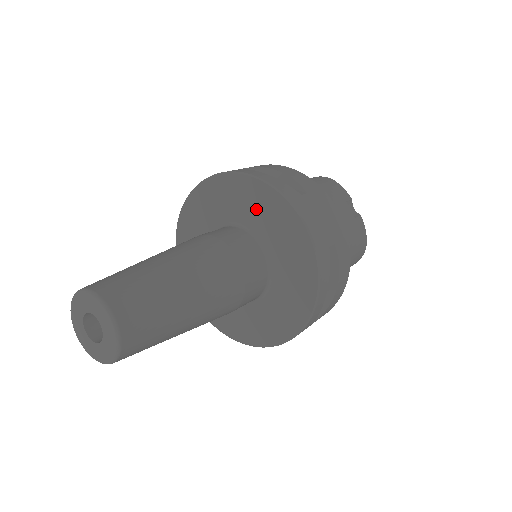
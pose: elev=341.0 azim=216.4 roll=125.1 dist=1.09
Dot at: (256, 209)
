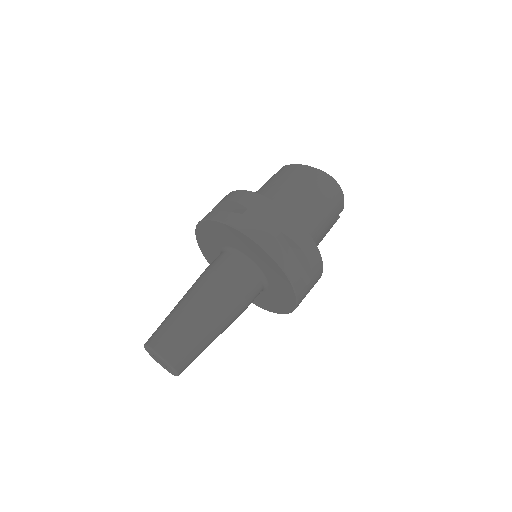
Dot at: (276, 280)
